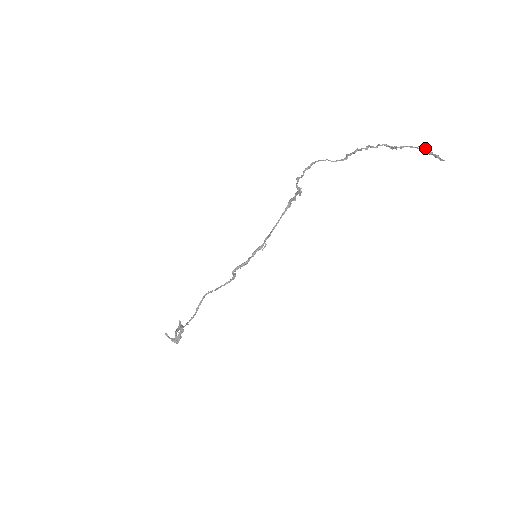
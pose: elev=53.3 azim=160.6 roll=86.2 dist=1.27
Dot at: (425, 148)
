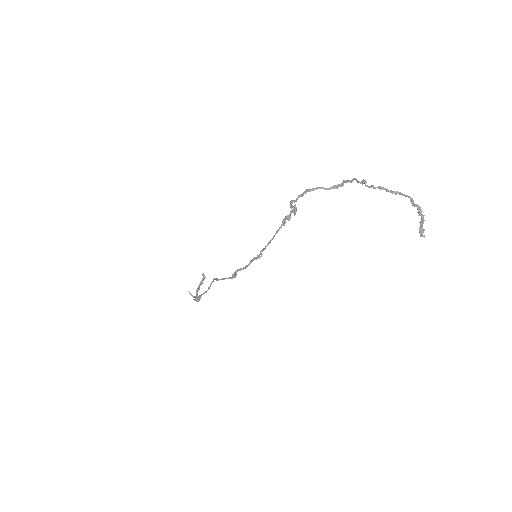
Dot at: (417, 204)
